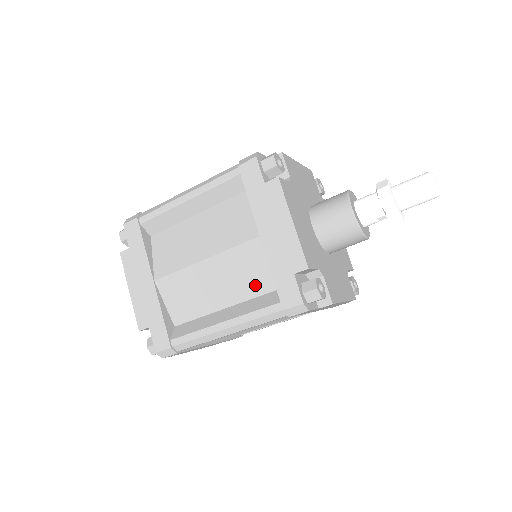
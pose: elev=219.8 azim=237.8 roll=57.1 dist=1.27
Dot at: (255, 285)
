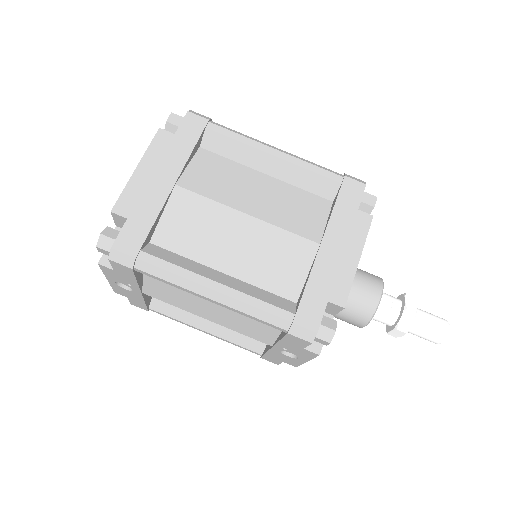
Dot at: occluded
